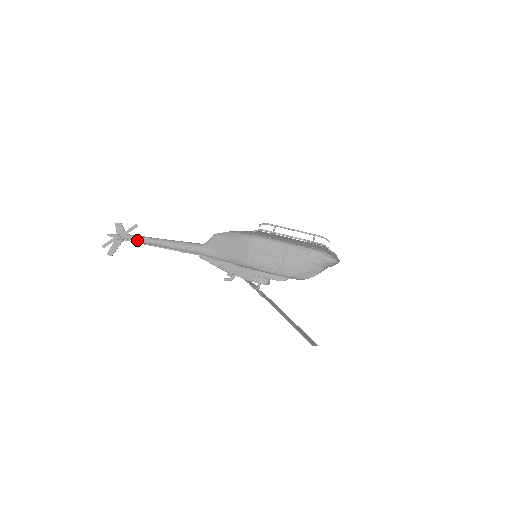
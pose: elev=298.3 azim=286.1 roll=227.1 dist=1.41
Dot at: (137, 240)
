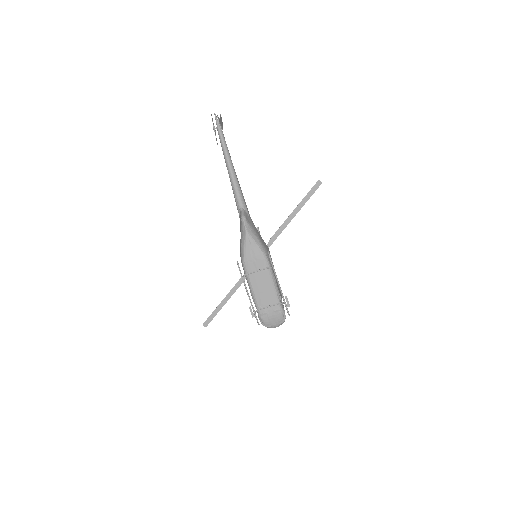
Dot at: (221, 145)
